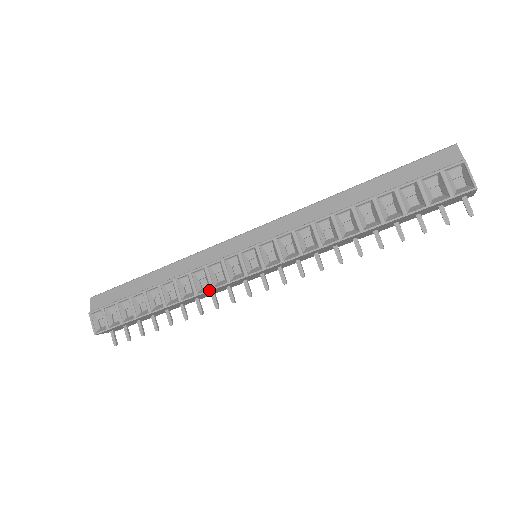
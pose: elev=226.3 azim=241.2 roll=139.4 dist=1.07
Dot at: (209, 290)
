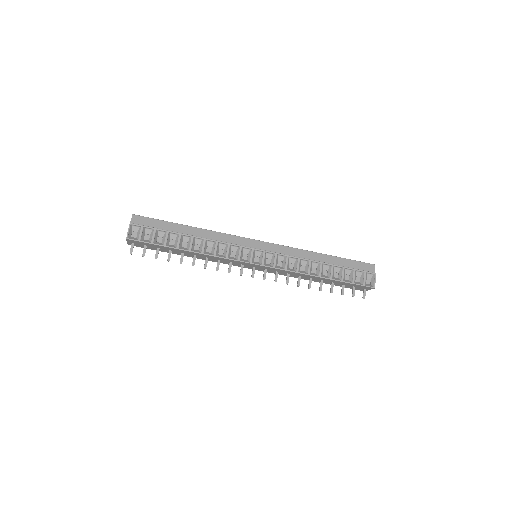
Dot at: (225, 258)
